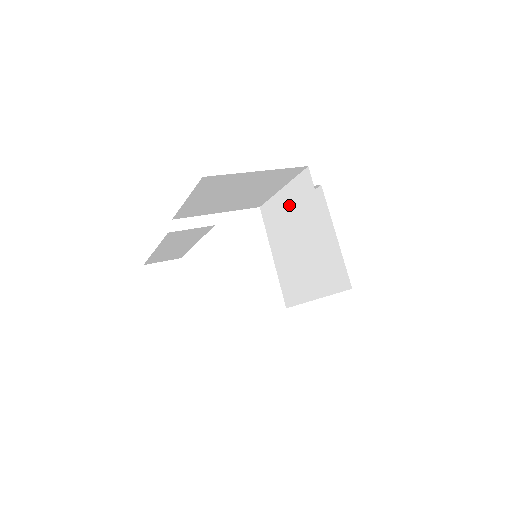
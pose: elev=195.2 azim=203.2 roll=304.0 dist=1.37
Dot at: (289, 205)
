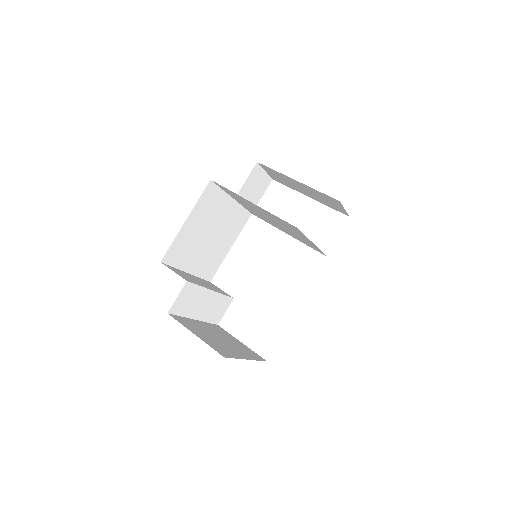
Dot at: occluded
